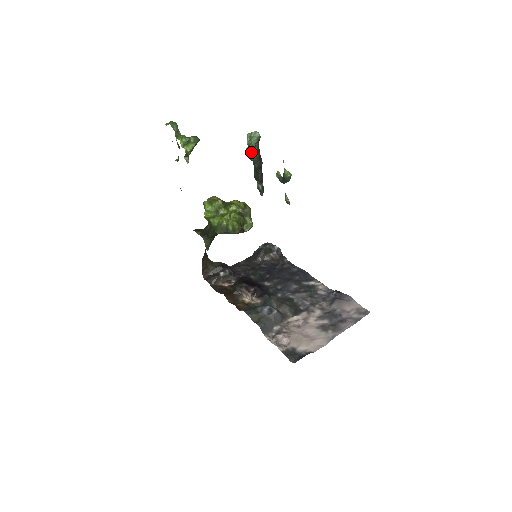
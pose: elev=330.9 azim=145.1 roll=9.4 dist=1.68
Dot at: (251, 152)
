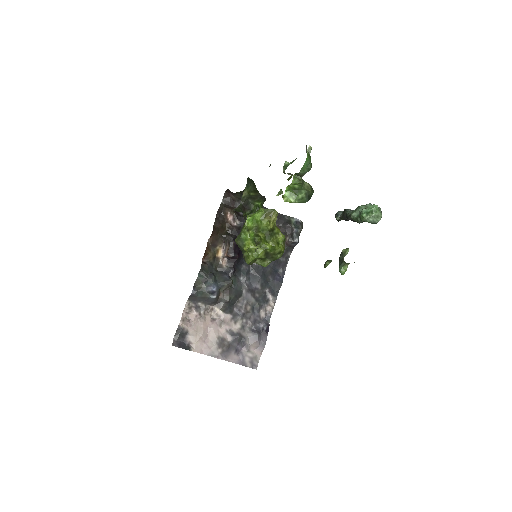
Dot at: (357, 215)
